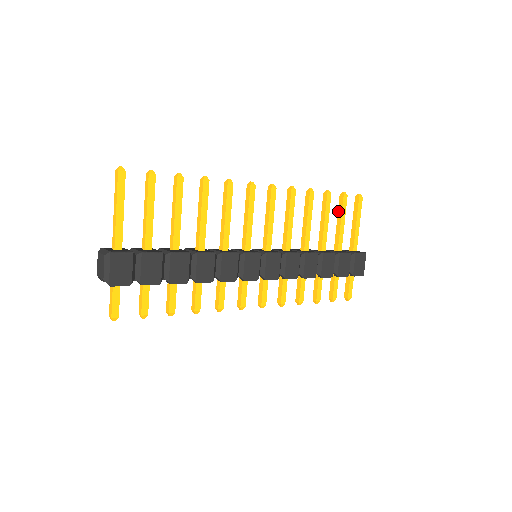
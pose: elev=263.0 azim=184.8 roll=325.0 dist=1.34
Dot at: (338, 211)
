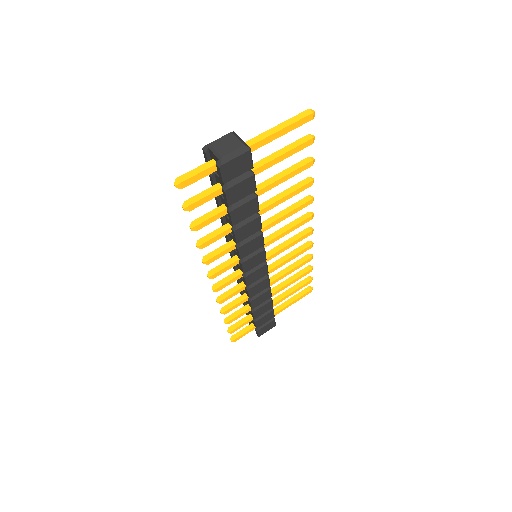
Dot at: (297, 284)
